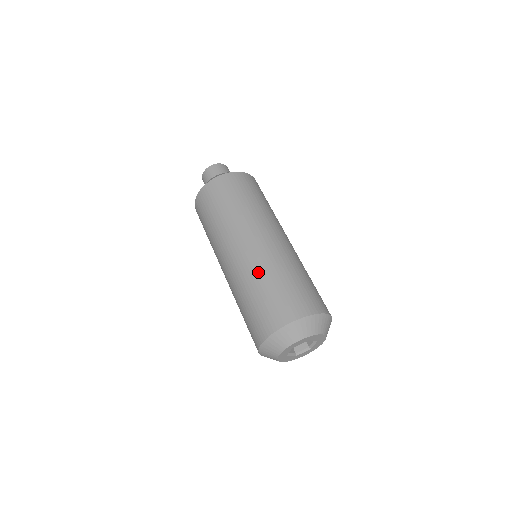
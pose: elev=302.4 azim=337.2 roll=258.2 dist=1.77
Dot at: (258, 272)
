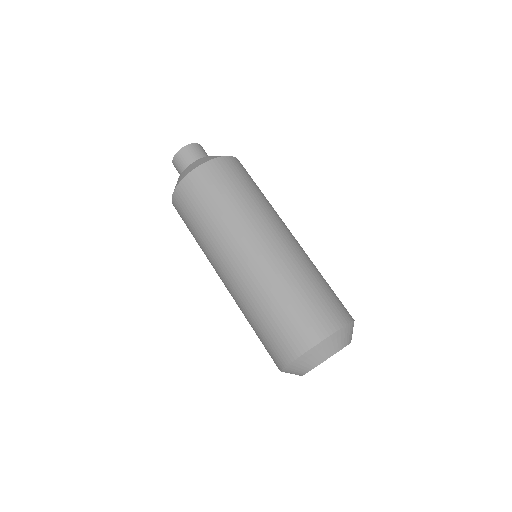
Dot at: (254, 299)
